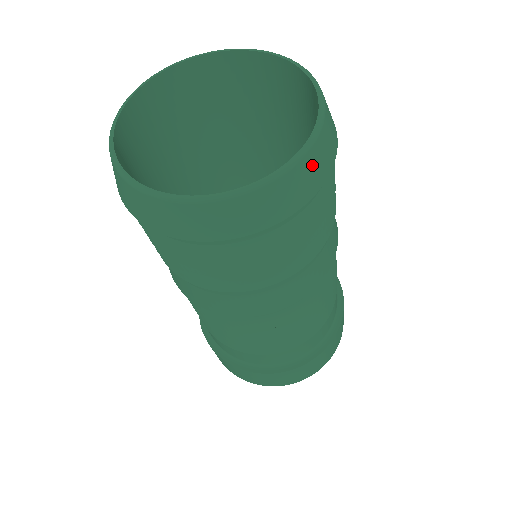
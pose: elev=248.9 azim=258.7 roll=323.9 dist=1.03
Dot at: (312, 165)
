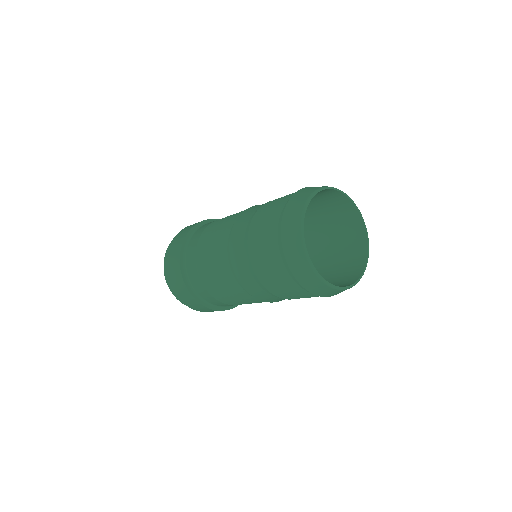
Dot at: occluded
